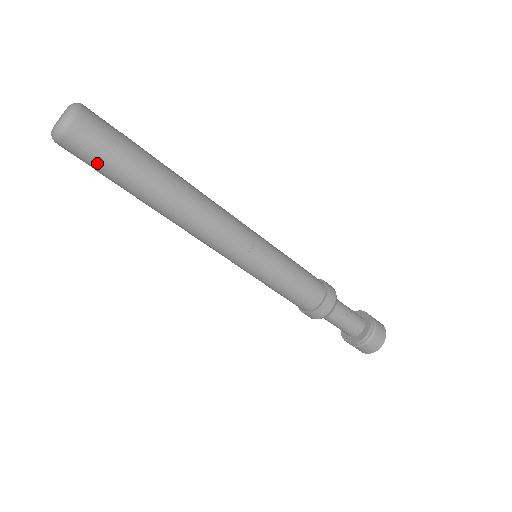
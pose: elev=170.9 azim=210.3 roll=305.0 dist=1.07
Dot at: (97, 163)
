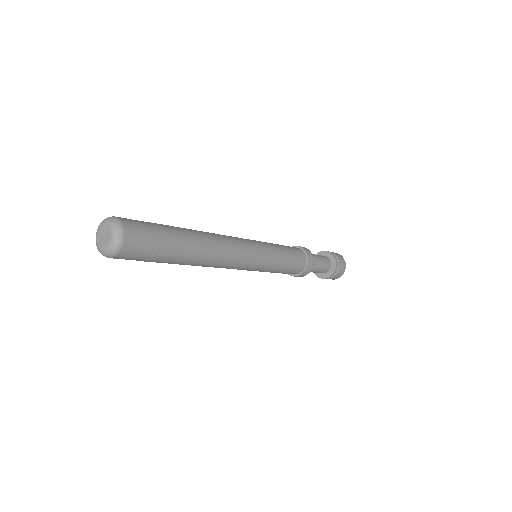
Dot at: (143, 260)
